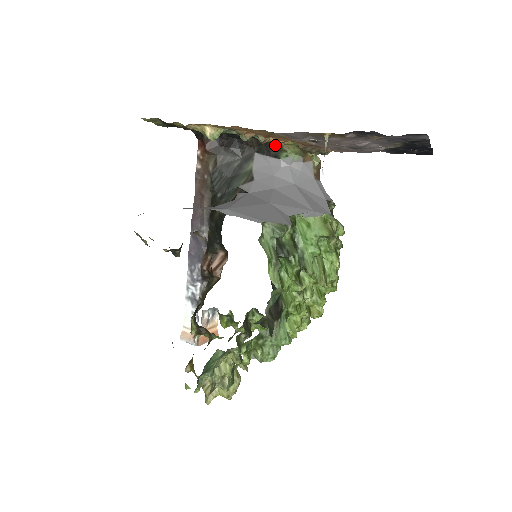
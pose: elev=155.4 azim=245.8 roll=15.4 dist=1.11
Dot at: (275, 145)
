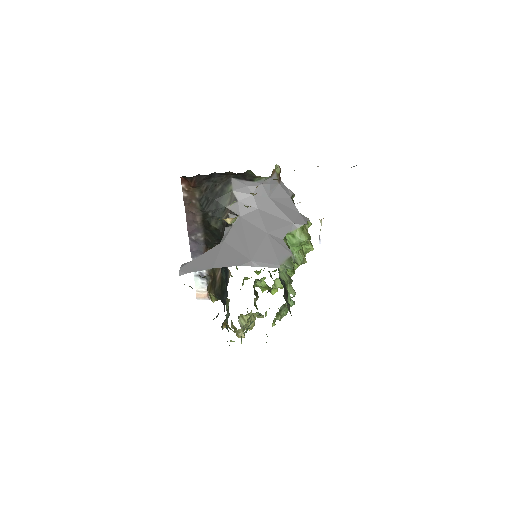
Dot at: (250, 175)
